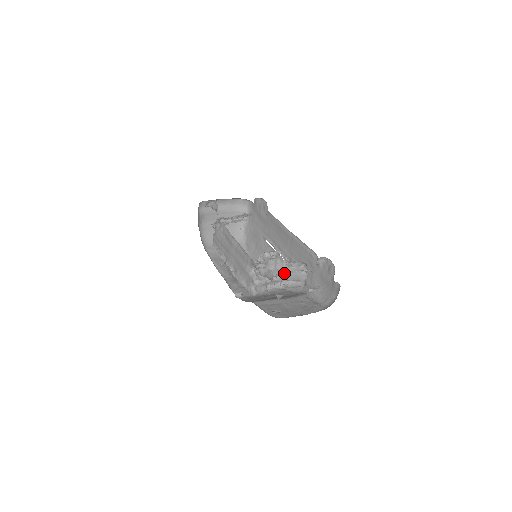
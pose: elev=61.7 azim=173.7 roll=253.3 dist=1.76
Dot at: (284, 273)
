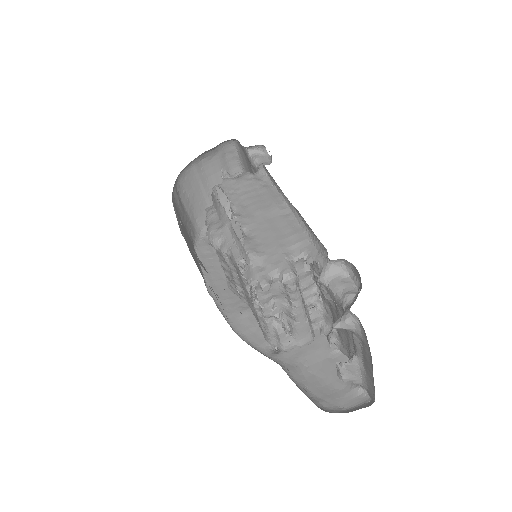
Dot at: occluded
